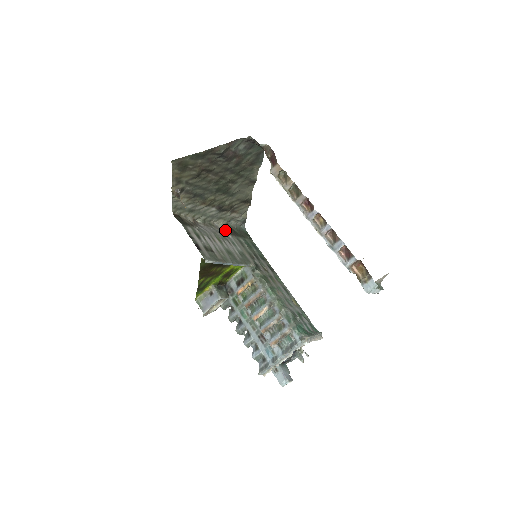
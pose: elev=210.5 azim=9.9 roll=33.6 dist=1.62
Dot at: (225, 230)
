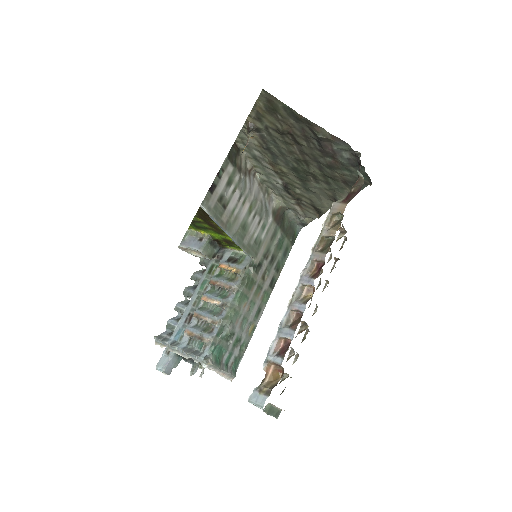
Dot at: (275, 210)
